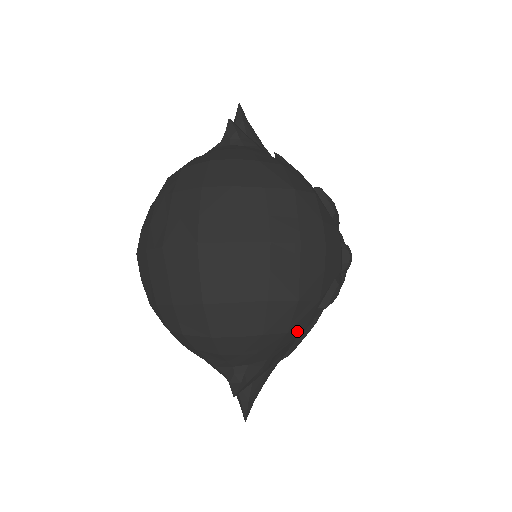
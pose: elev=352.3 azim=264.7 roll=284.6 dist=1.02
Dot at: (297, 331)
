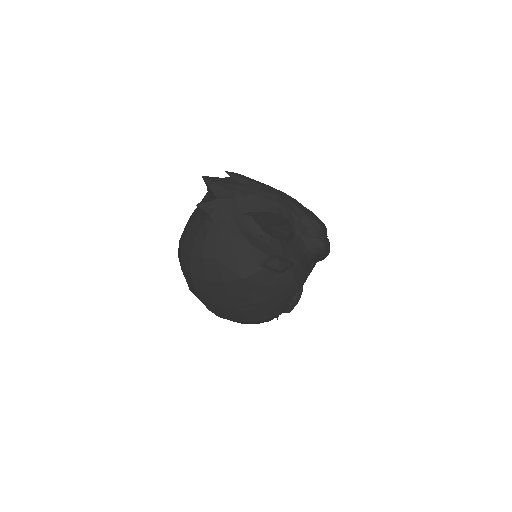
Dot at: occluded
